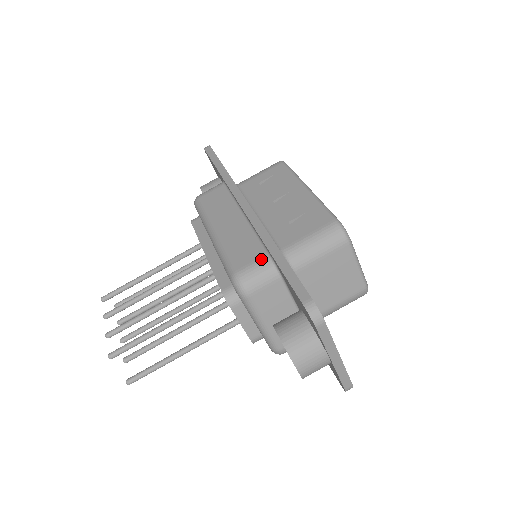
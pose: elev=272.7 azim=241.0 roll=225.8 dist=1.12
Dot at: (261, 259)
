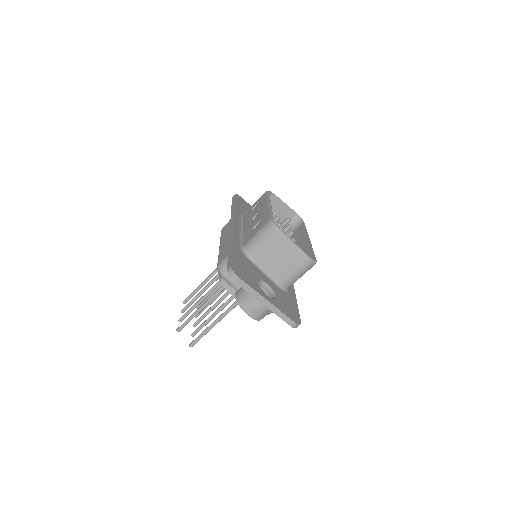
Dot at: occluded
